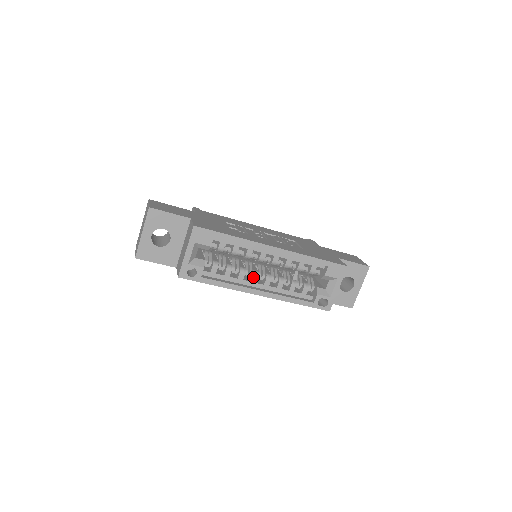
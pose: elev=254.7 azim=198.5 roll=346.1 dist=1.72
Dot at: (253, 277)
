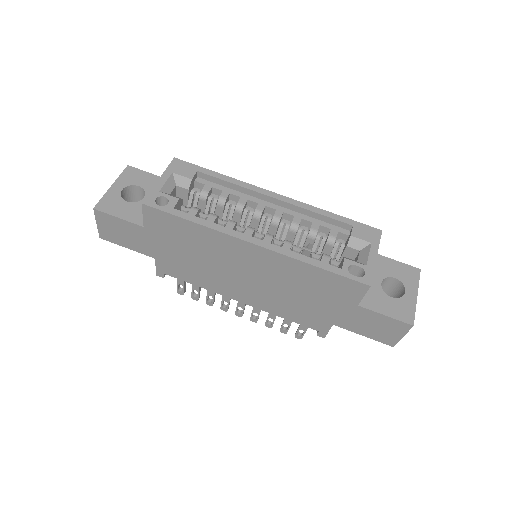
Dot at: (247, 229)
